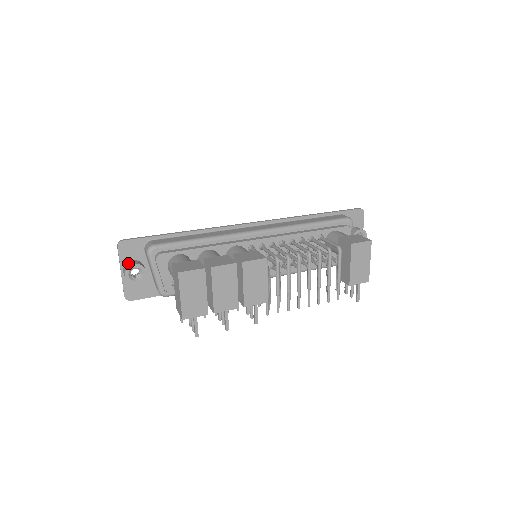
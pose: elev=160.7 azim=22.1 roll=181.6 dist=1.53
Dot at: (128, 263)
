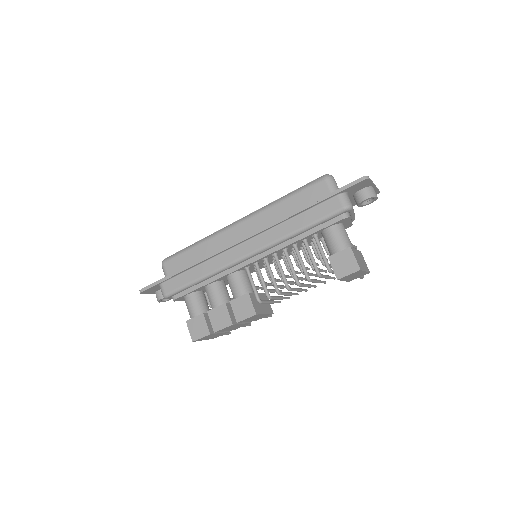
Dot at: (156, 294)
